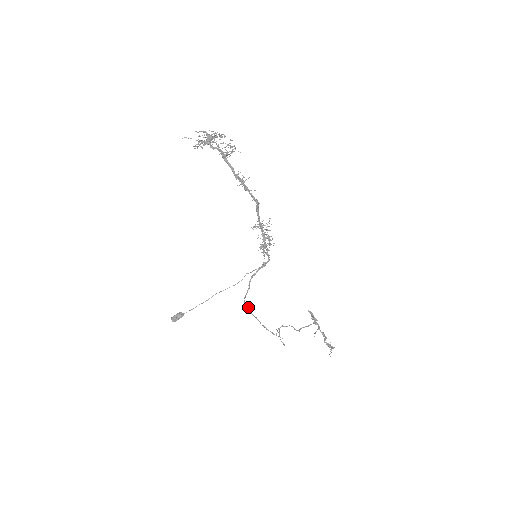
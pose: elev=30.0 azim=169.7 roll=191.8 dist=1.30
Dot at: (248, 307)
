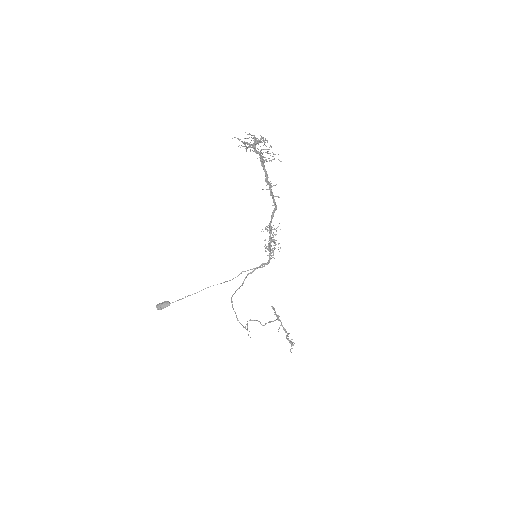
Dot at: occluded
